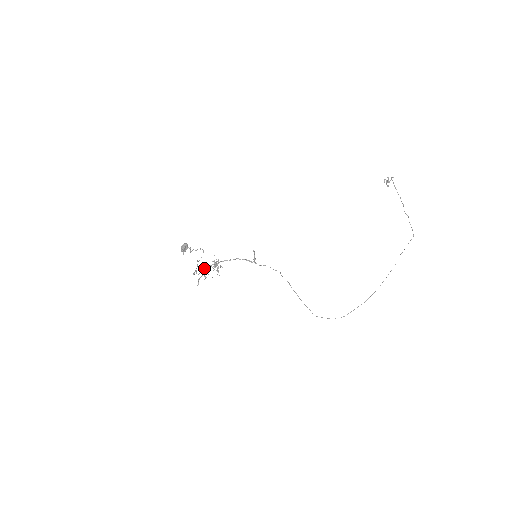
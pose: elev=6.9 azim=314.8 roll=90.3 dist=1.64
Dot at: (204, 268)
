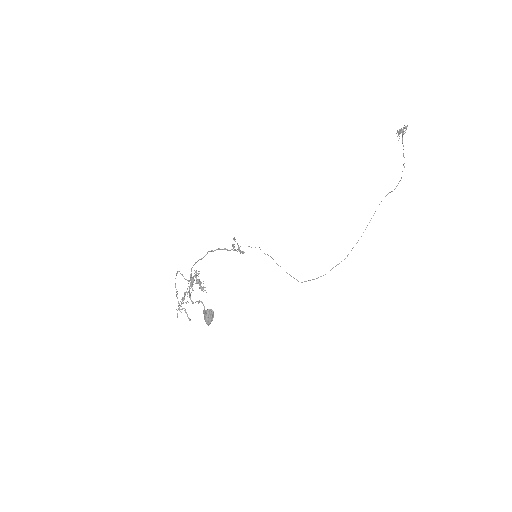
Dot at: (184, 295)
